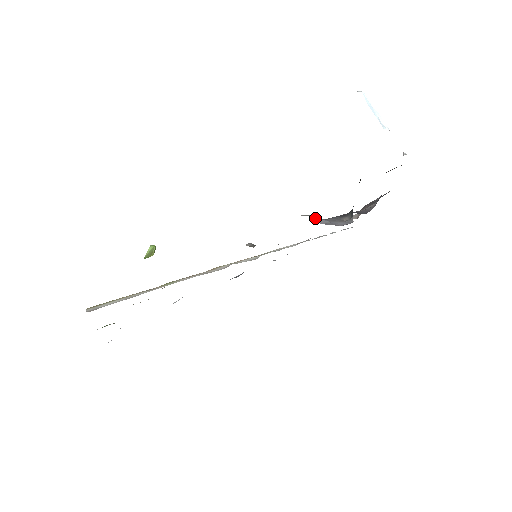
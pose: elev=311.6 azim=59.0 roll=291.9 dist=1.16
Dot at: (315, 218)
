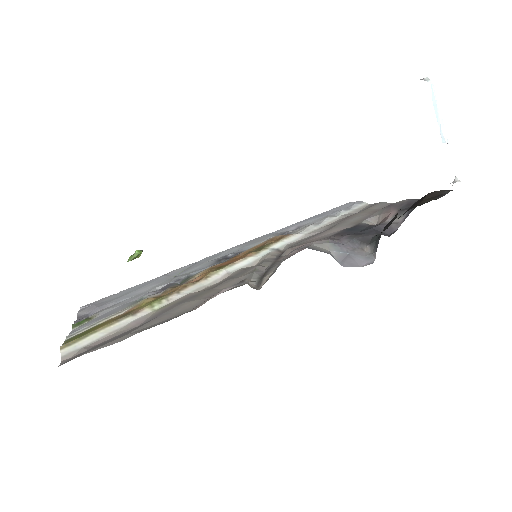
Dot at: (334, 253)
